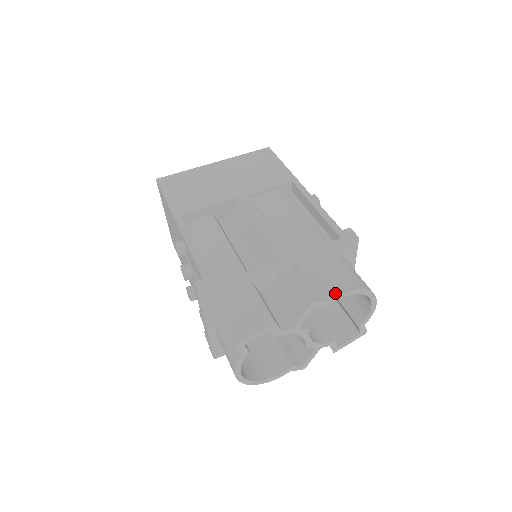
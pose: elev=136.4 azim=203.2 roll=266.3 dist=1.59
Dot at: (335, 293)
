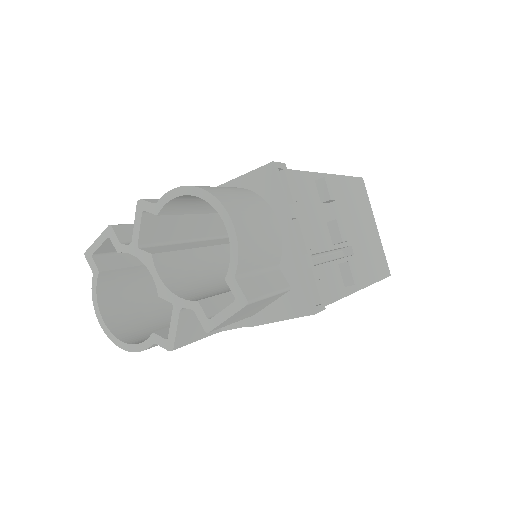
Dot at: (169, 193)
